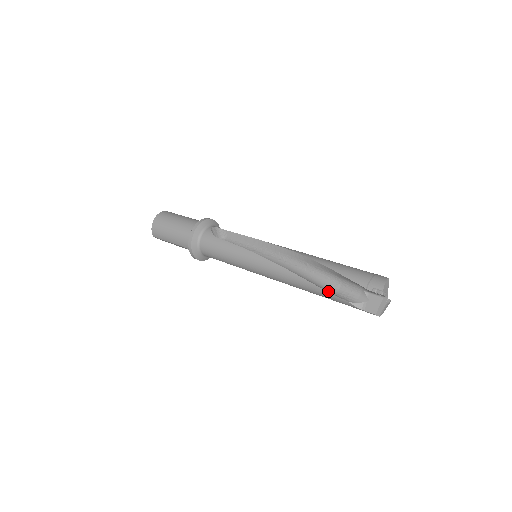
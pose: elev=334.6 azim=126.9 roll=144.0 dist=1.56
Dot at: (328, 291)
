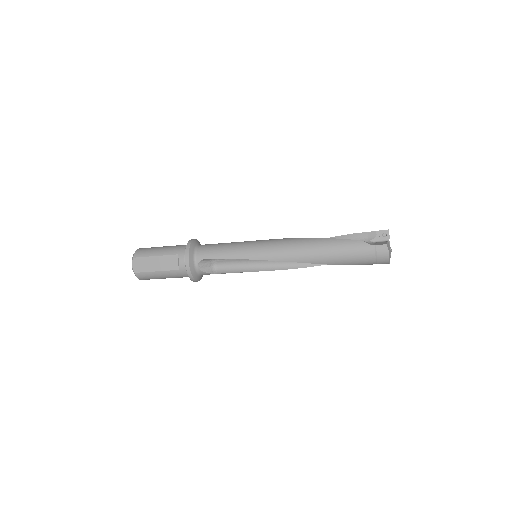
Dot at: (340, 241)
